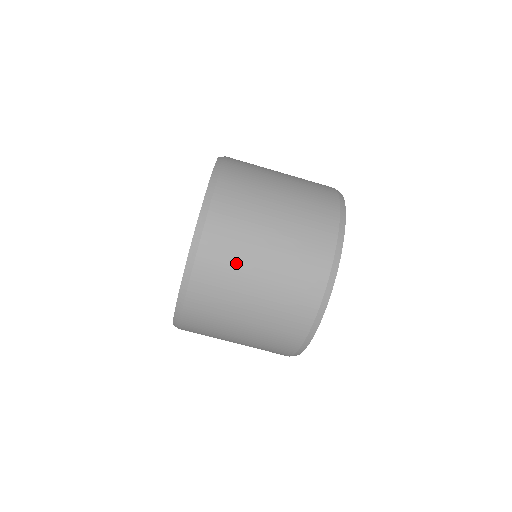
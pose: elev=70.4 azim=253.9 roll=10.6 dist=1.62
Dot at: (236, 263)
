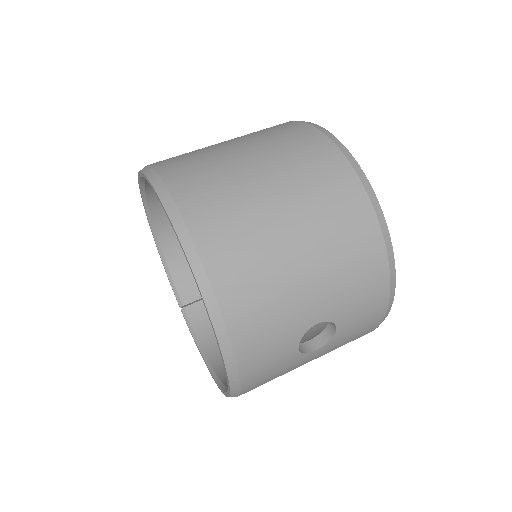
Dot at: occluded
